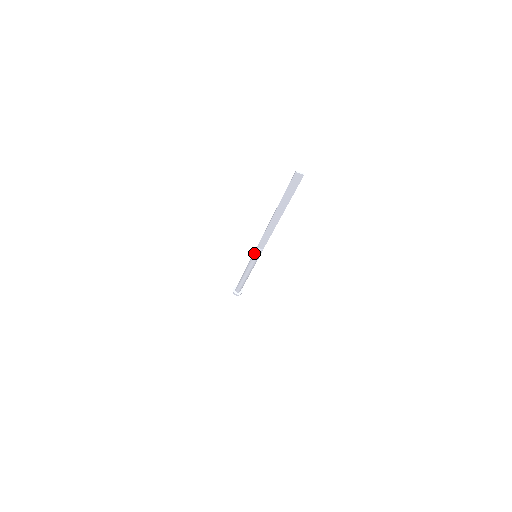
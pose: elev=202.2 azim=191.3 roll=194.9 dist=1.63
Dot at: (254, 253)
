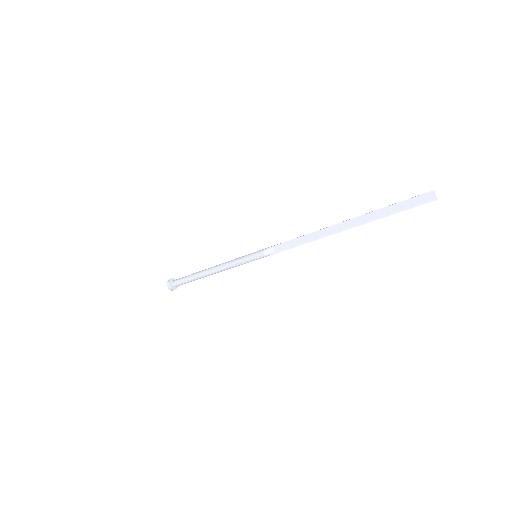
Dot at: (261, 250)
